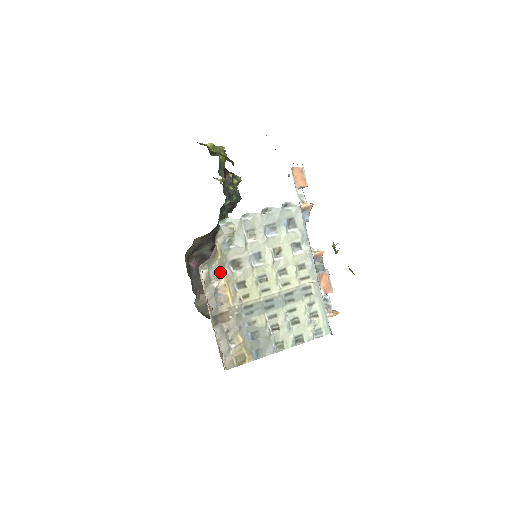
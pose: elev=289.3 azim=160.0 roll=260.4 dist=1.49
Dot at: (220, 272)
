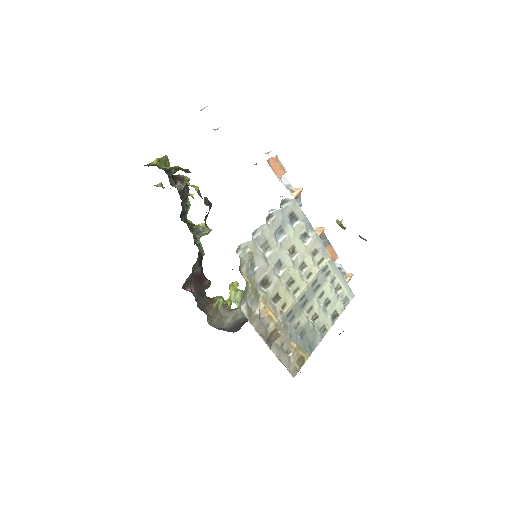
Dot at: (256, 298)
